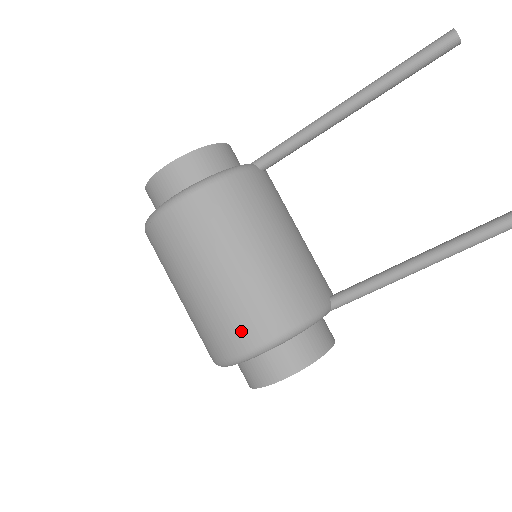
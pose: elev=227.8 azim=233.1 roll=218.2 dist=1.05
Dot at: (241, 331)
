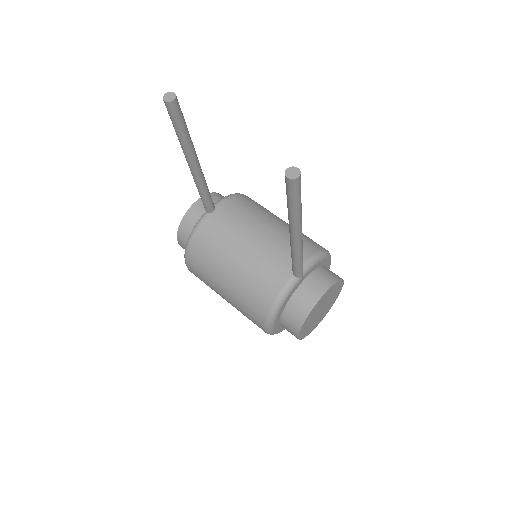
Dot at: (253, 321)
